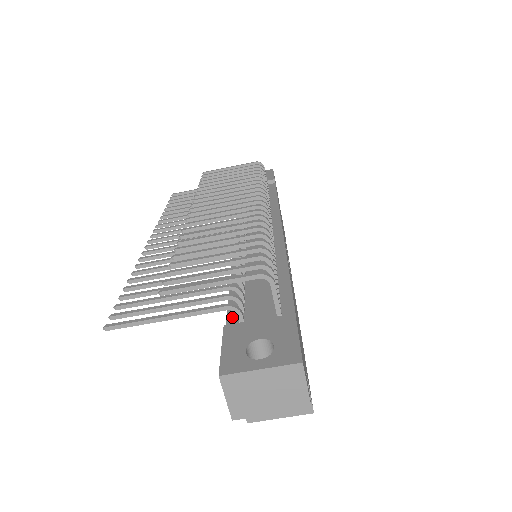
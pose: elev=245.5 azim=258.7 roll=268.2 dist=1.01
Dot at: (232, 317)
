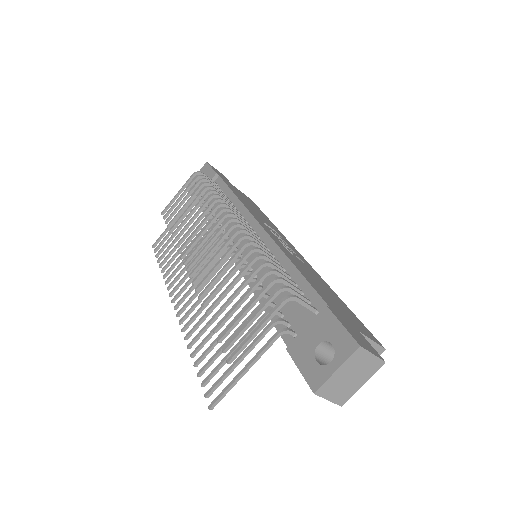
Dot at: (285, 335)
